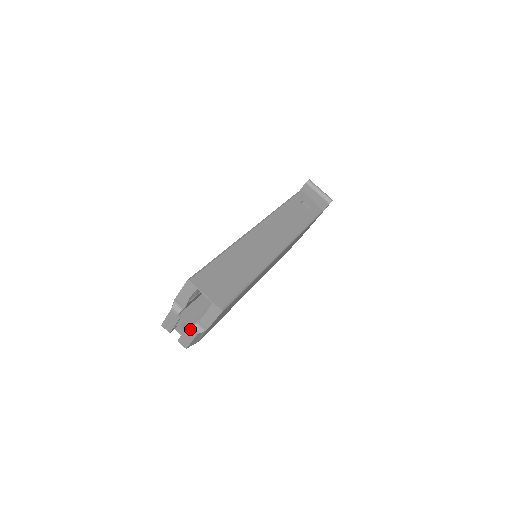
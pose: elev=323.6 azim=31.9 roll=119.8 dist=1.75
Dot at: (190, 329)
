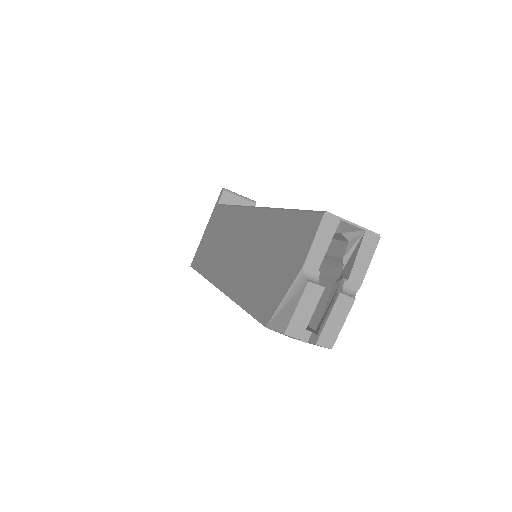
Dot at: (343, 298)
